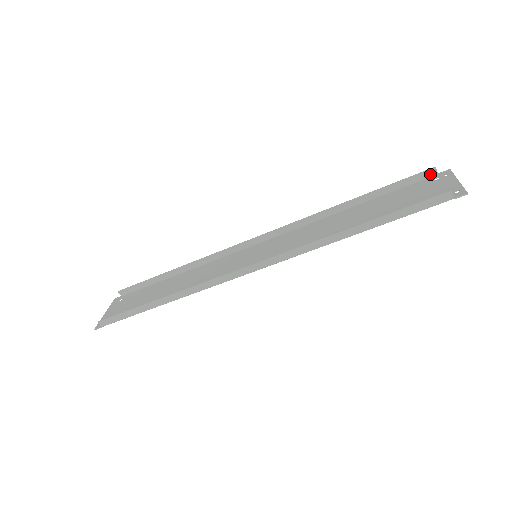
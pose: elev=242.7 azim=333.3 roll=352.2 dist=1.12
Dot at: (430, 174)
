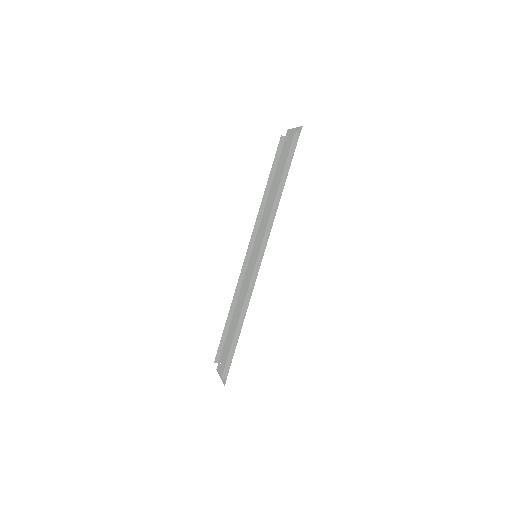
Dot at: (283, 140)
